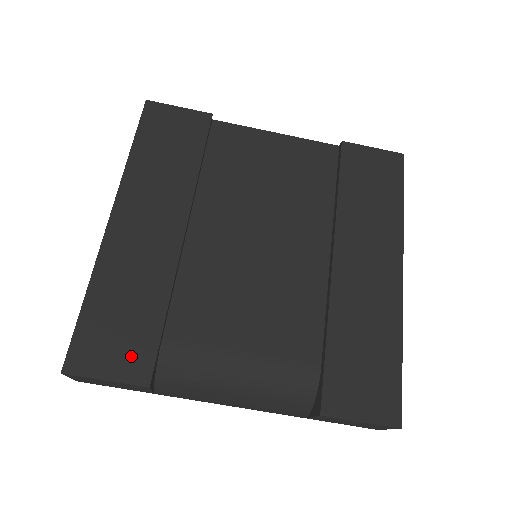
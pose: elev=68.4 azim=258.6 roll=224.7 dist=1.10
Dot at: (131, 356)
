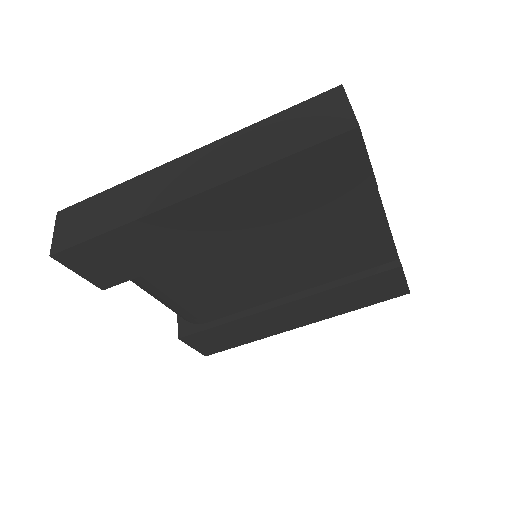
Dot at: (107, 274)
